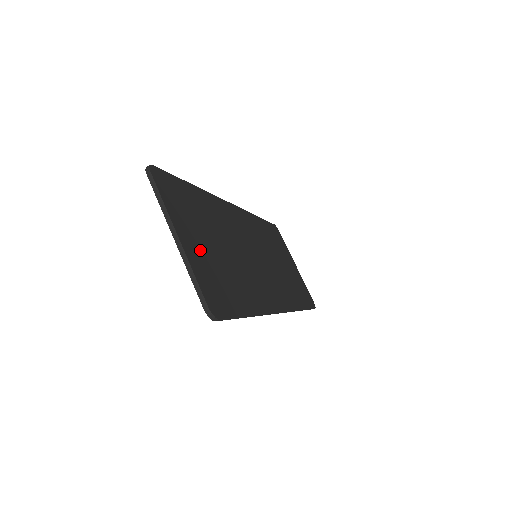
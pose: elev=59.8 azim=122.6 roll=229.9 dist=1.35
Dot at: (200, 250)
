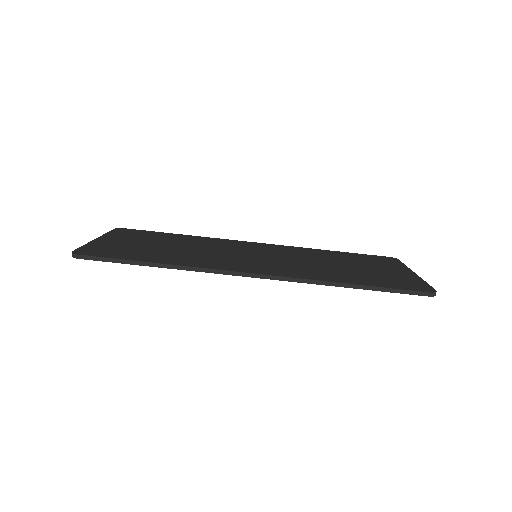
Dot at: (121, 243)
